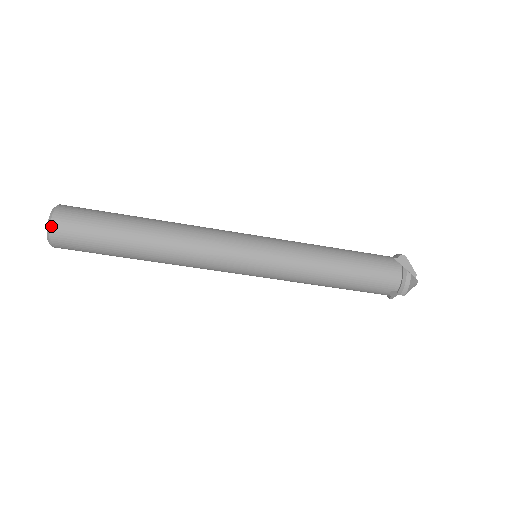
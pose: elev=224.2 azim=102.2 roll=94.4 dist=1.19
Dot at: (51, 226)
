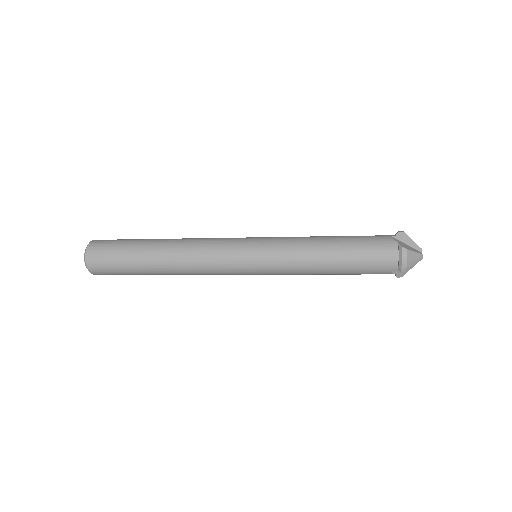
Dot at: (86, 258)
